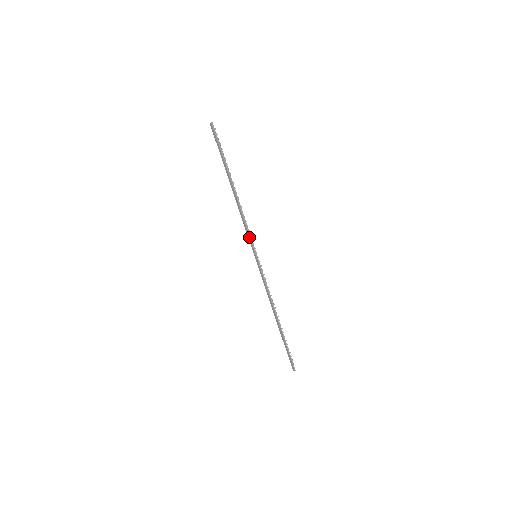
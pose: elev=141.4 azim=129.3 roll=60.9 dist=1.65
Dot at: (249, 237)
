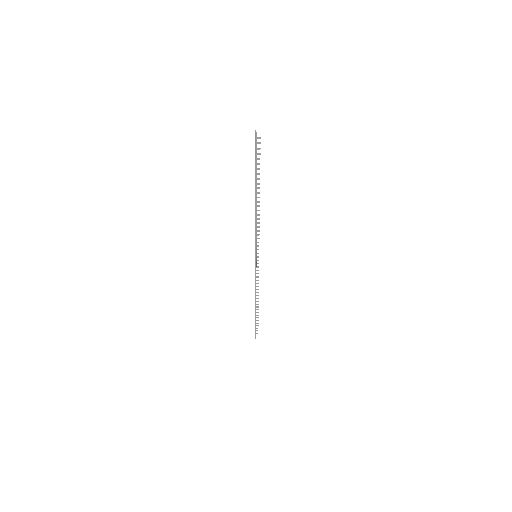
Dot at: (255, 241)
